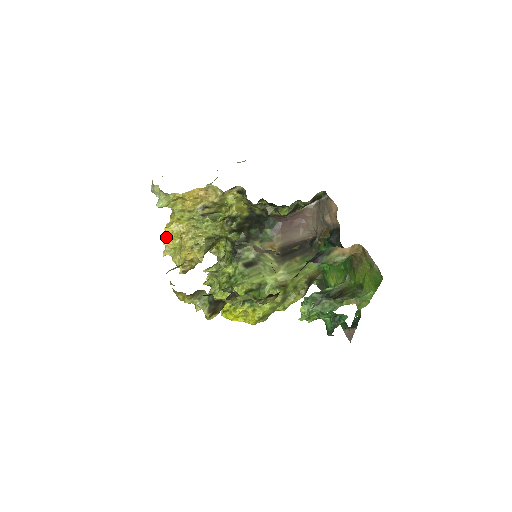
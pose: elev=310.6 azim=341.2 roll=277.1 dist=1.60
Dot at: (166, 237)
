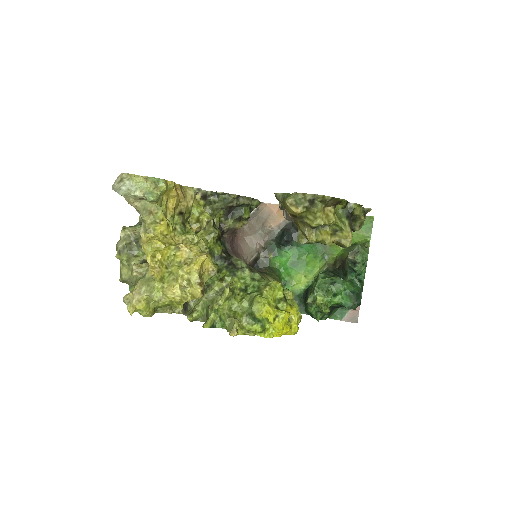
Dot at: (150, 262)
